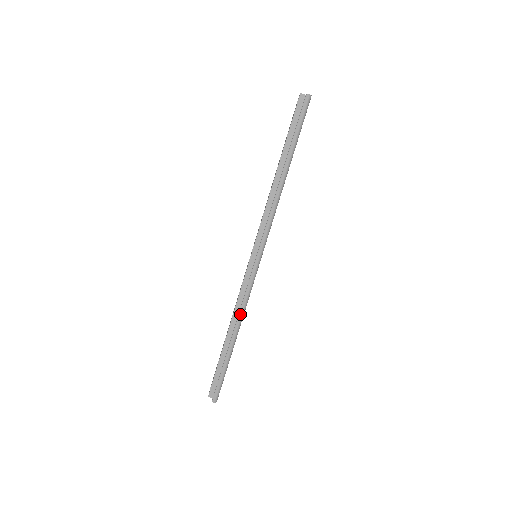
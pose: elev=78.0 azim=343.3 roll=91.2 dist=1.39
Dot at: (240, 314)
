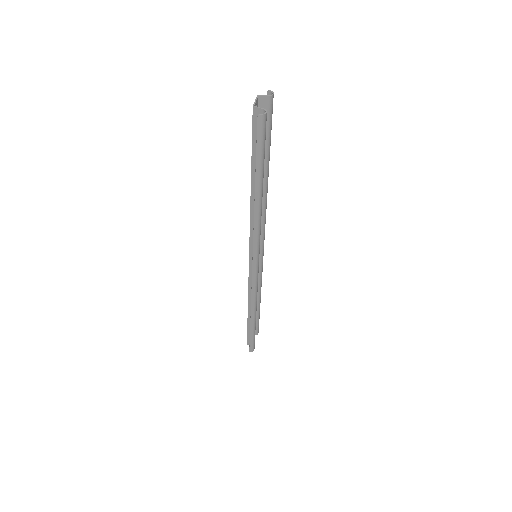
Dot at: (252, 304)
